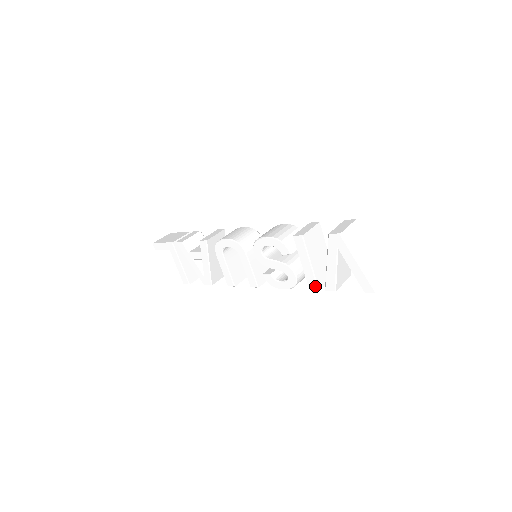
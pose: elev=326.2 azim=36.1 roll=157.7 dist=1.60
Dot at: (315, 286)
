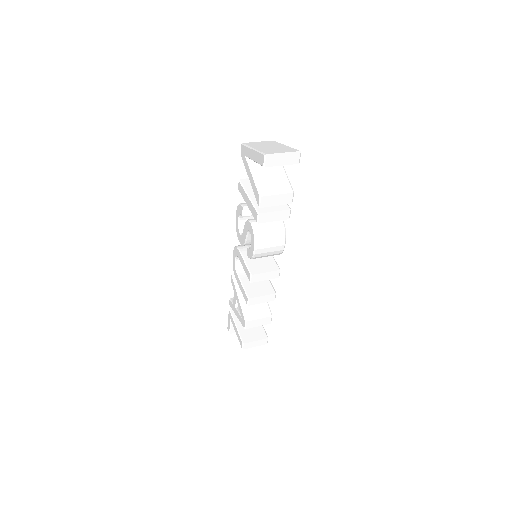
Dot at: (256, 213)
